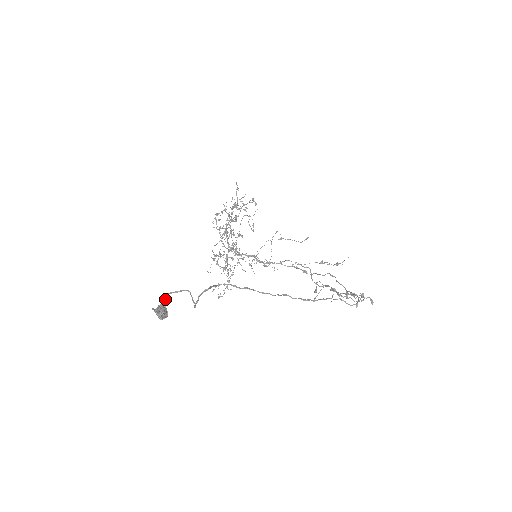
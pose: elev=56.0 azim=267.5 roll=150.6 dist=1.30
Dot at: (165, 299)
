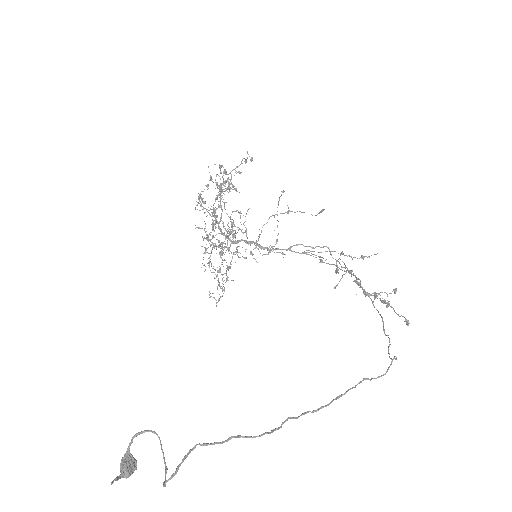
Dot at: (129, 447)
